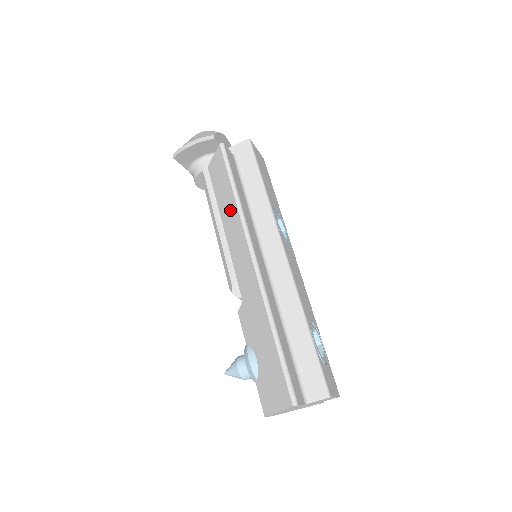
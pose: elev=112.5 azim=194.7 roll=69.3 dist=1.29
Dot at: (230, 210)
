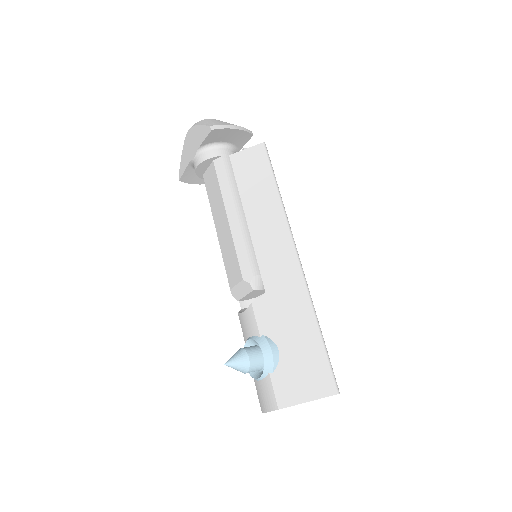
Dot at: (267, 205)
